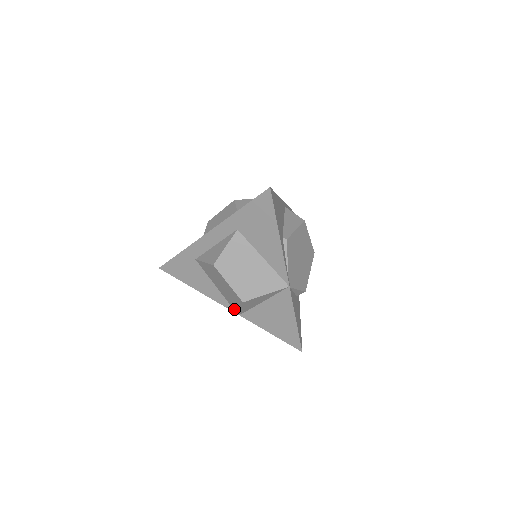
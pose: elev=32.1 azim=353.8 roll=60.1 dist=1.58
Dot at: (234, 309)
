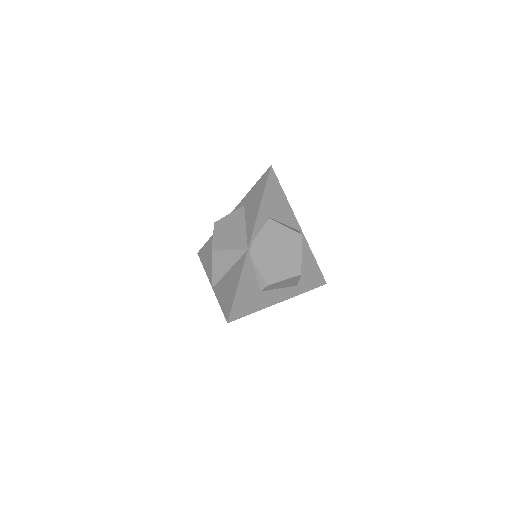
Dot at: occluded
